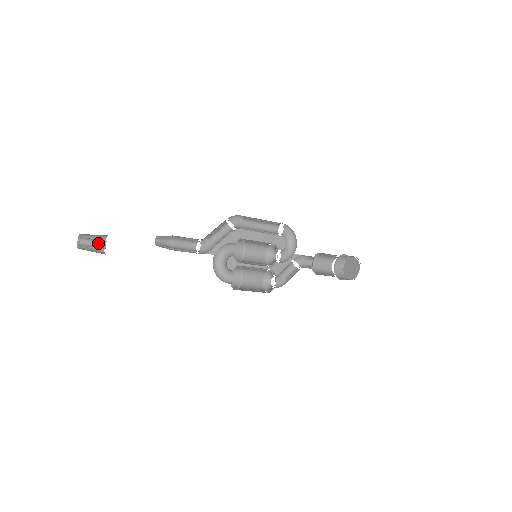
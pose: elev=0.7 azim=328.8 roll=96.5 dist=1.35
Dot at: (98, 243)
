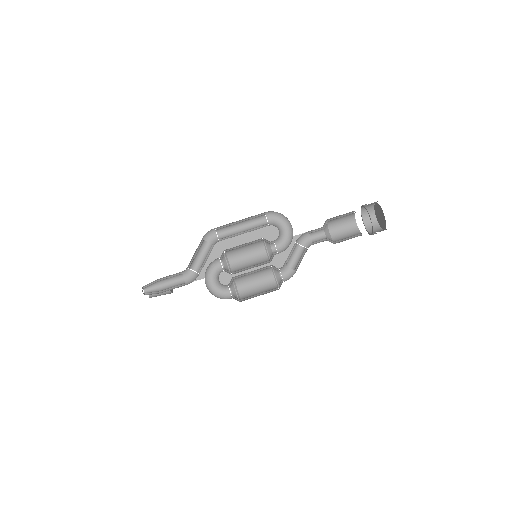
Dot at: occluded
